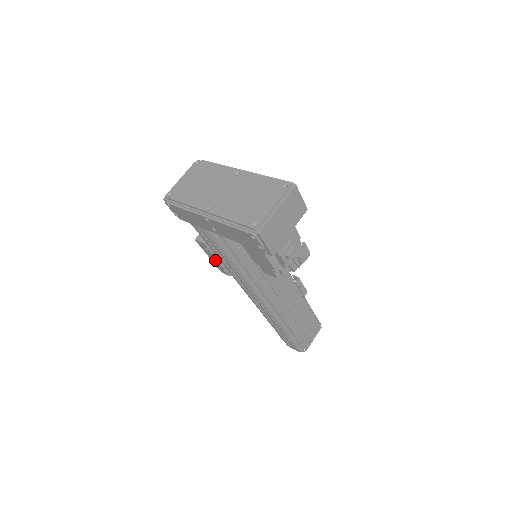
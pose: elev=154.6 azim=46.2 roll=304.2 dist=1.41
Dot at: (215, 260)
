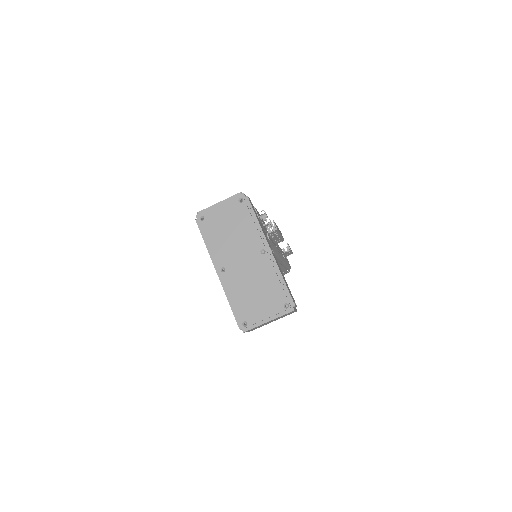
Dot at: occluded
